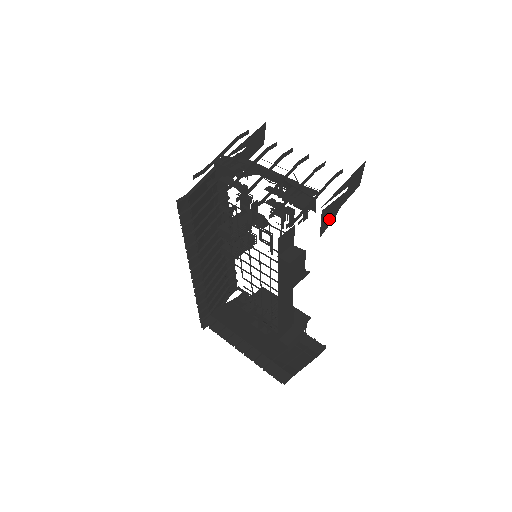
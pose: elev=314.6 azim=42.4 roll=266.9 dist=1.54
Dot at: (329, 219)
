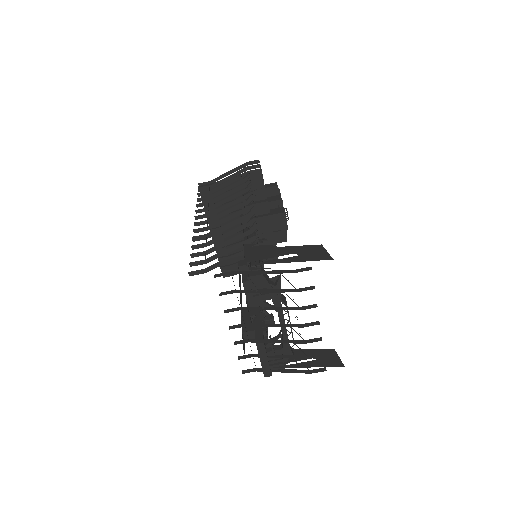
Dot at: occluded
